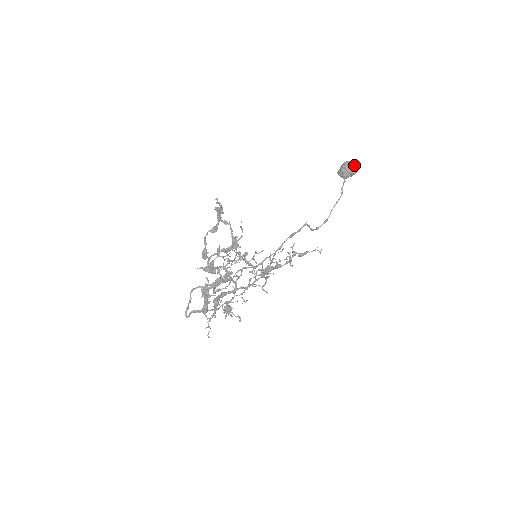
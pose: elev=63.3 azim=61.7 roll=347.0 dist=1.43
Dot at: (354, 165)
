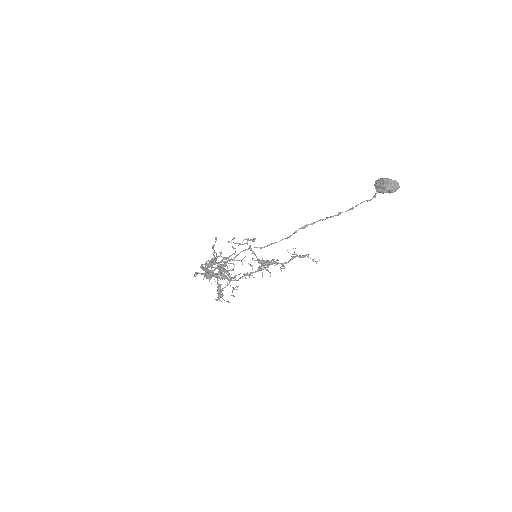
Dot at: (390, 191)
